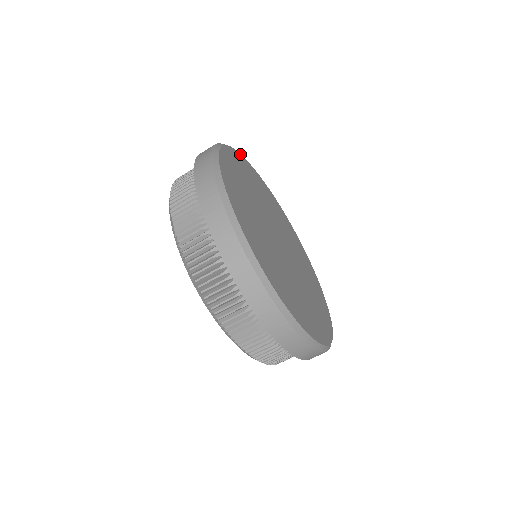
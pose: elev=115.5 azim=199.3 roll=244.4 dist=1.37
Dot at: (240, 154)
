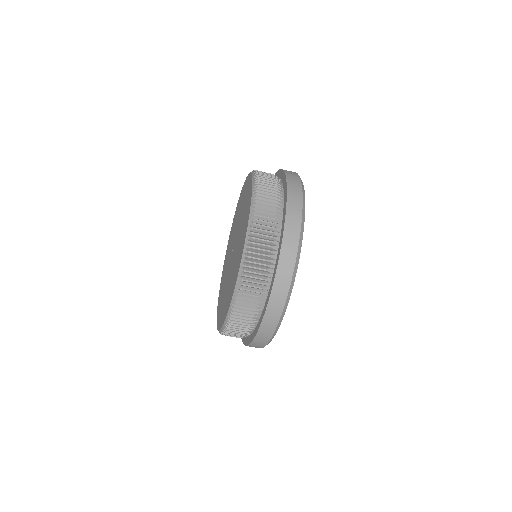
Dot at: occluded
